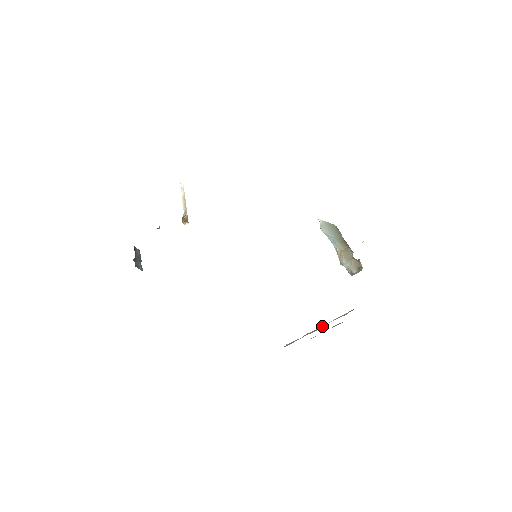
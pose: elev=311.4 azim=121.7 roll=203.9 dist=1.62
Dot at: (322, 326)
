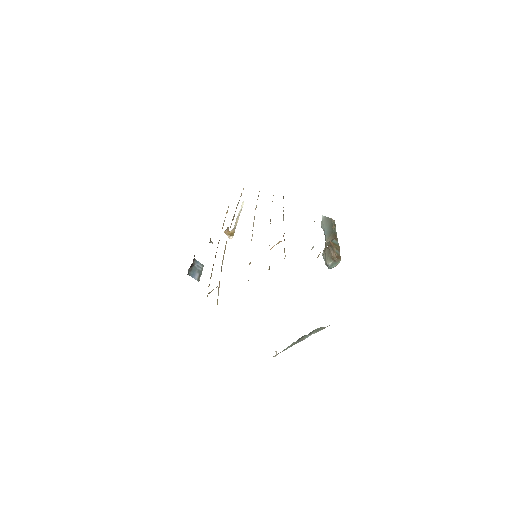
Dot at: occluded
